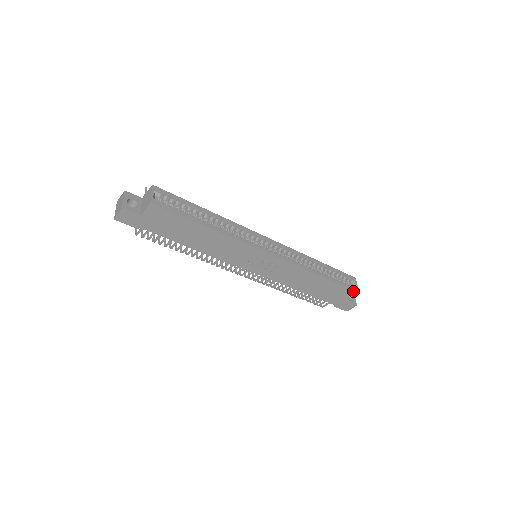
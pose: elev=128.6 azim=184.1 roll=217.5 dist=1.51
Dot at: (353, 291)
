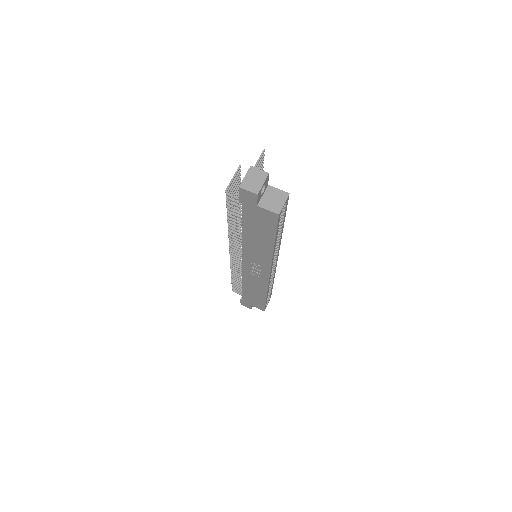
Dot at: (264, 309)
